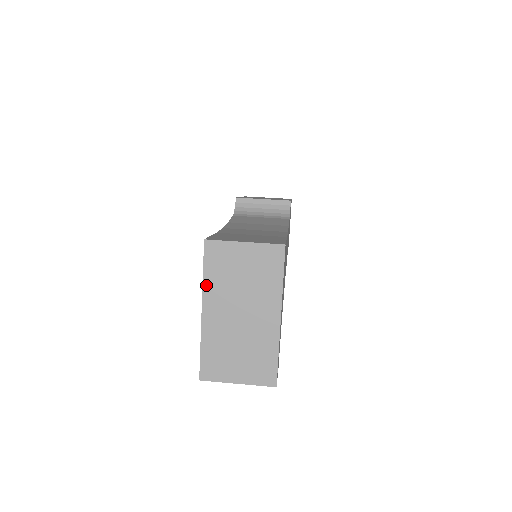
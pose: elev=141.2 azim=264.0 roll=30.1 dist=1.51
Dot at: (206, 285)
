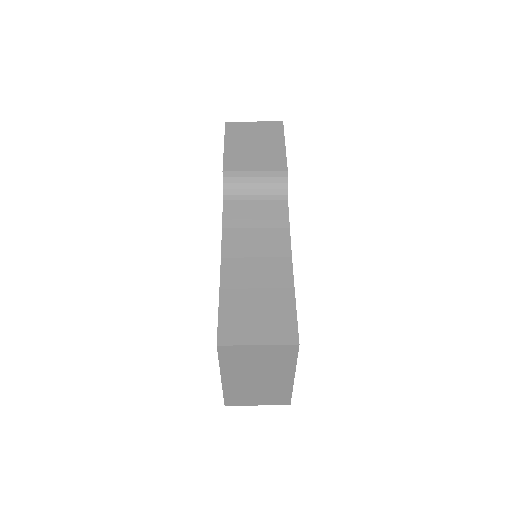
Dot at: (223, 367)
